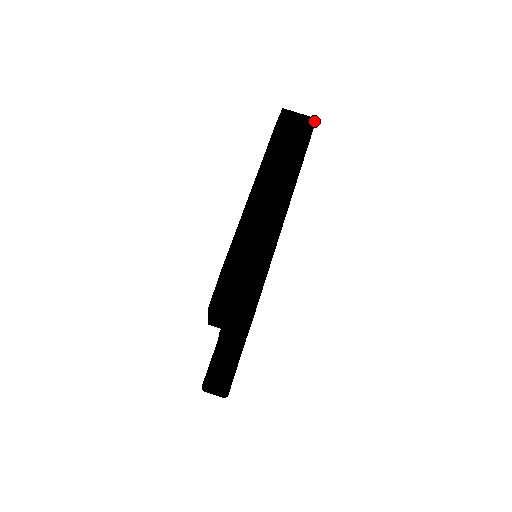
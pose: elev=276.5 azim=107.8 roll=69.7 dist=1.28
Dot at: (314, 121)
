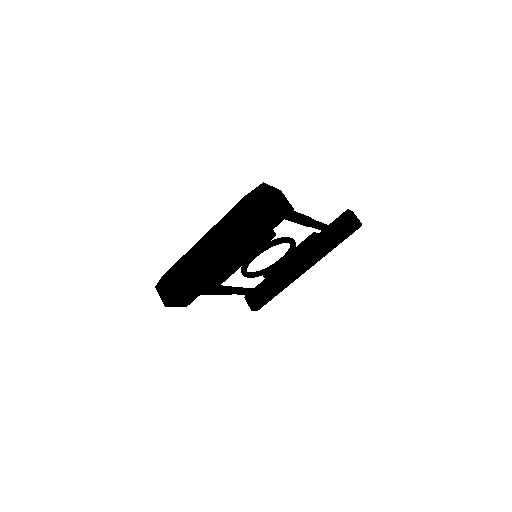
Dot at: (273, 205)
